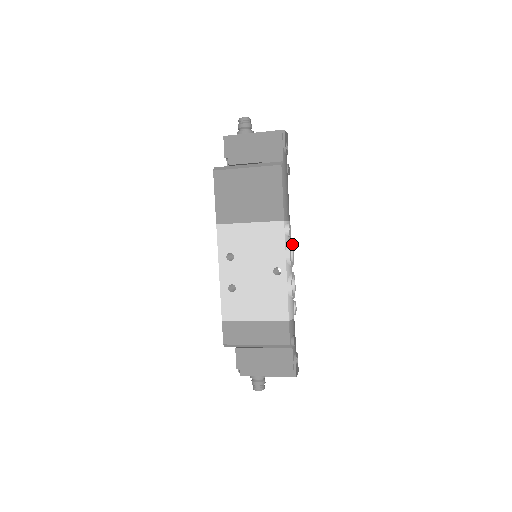
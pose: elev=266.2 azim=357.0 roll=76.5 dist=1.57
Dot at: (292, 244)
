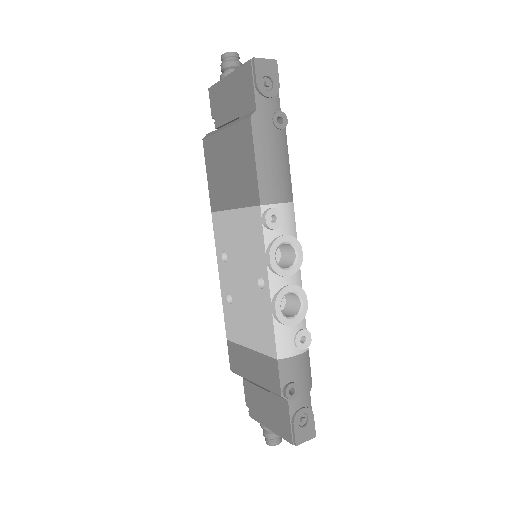
Dot at: (292, 240)
